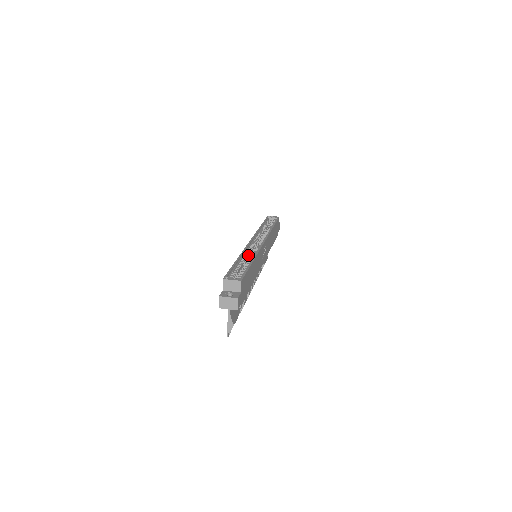
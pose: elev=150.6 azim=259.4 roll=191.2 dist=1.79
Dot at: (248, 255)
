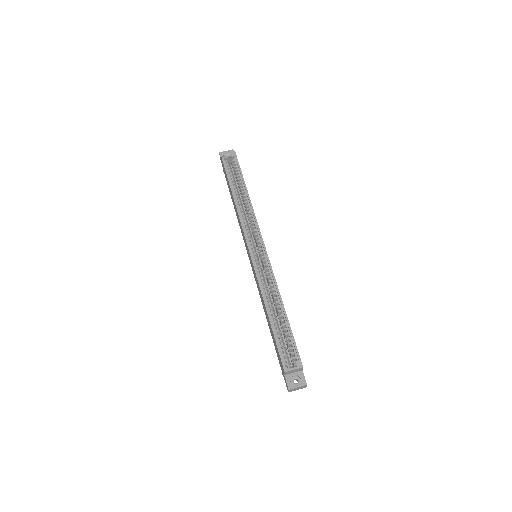
Dot at: (266, 288)
